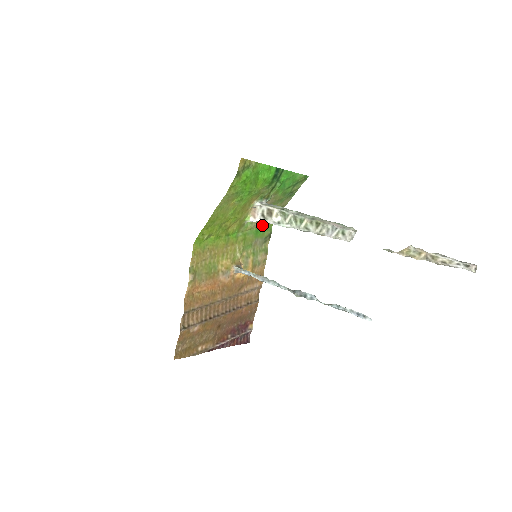
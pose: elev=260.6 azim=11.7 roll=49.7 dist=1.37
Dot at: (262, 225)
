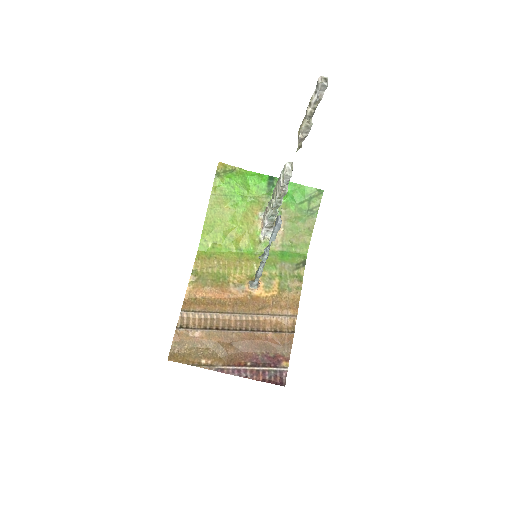
Dot at: (289, 249)
